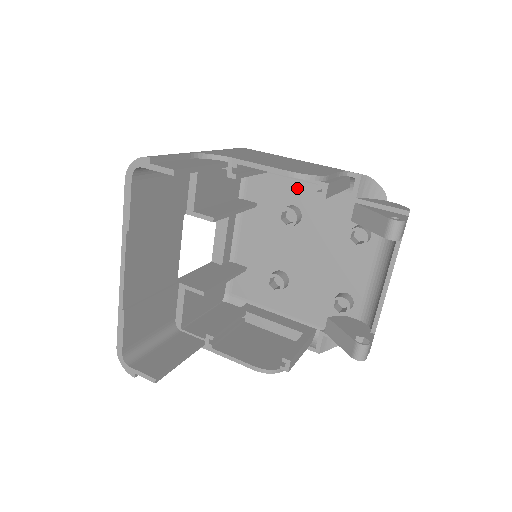
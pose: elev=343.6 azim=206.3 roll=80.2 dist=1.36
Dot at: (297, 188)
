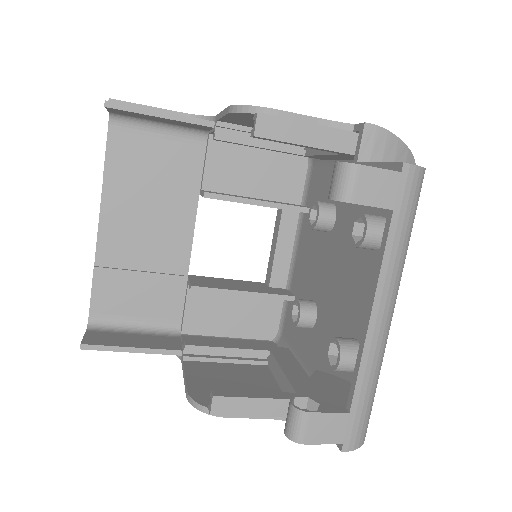
Dot at: occluded
